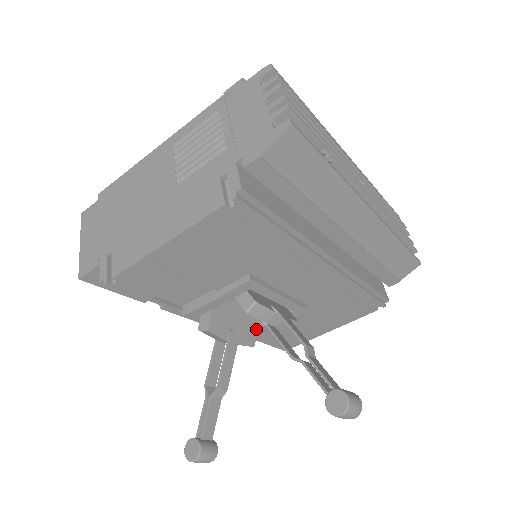
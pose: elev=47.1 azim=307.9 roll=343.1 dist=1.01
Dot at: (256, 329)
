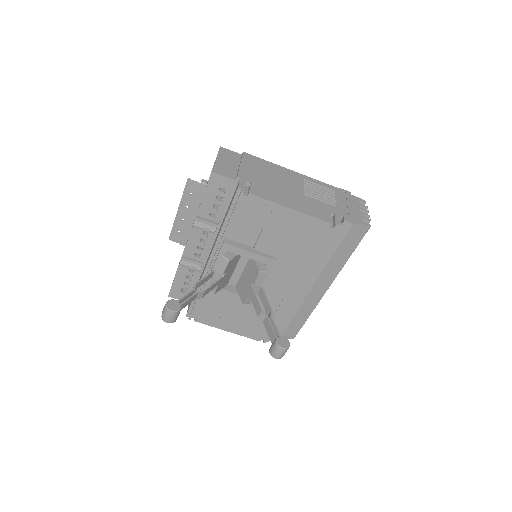
Dot at: (222, 287)
